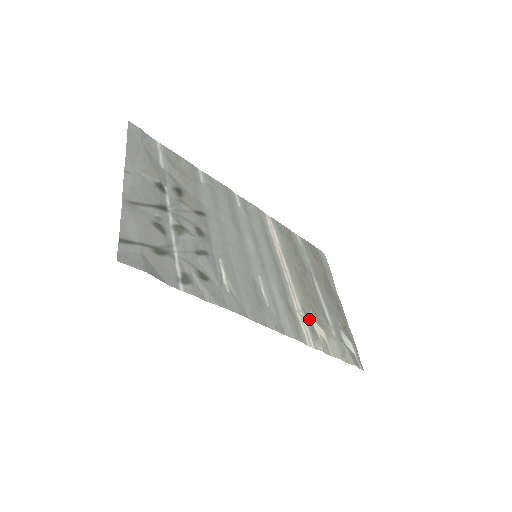
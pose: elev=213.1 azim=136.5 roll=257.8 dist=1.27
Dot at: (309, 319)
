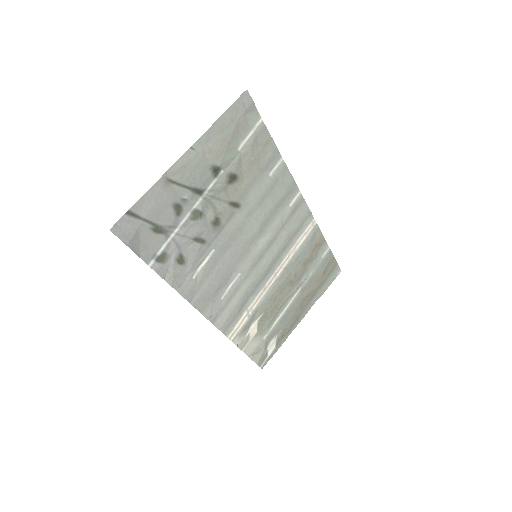
Dot at: (253, 319)
